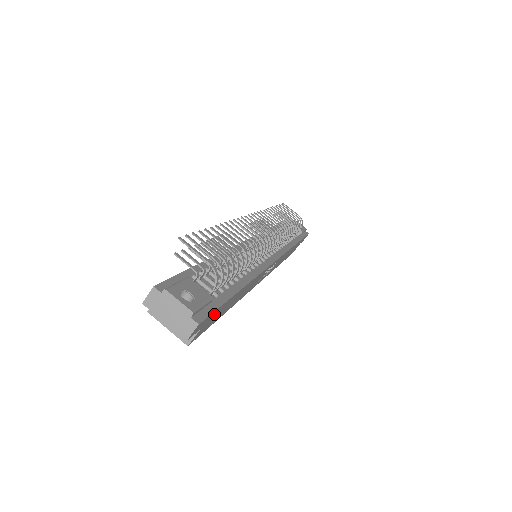
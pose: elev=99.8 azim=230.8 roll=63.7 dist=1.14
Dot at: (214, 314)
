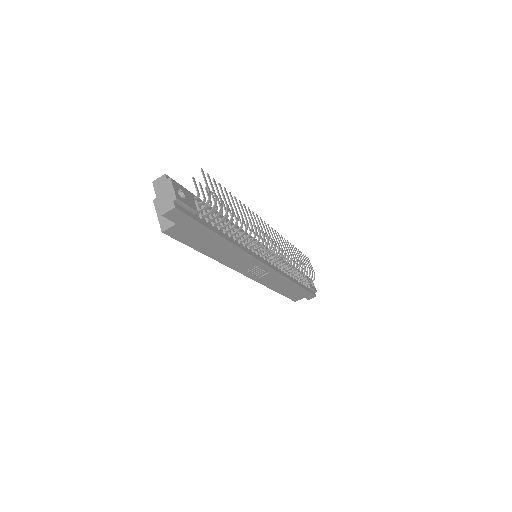
Dot at: (191, 225)
